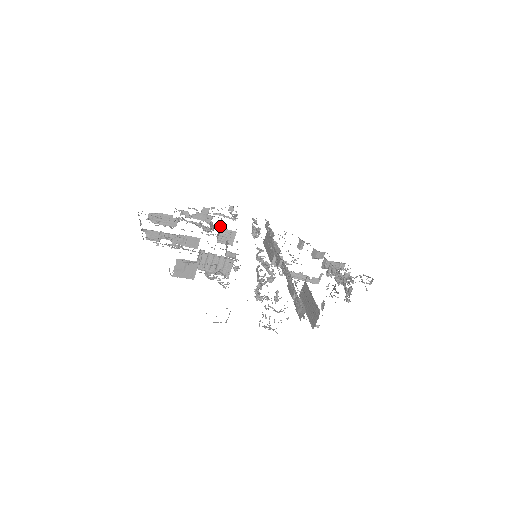
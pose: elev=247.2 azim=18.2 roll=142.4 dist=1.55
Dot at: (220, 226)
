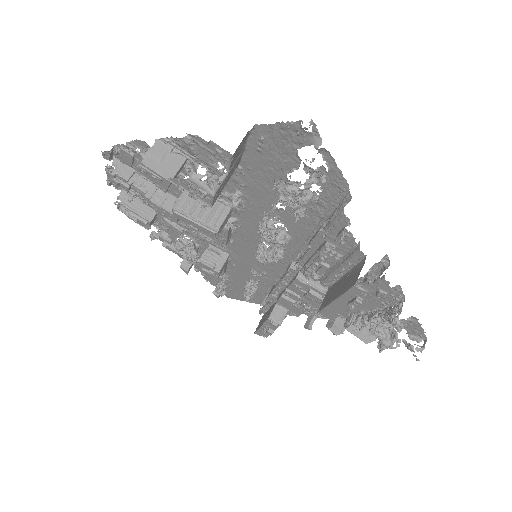
Dot at: occluded
